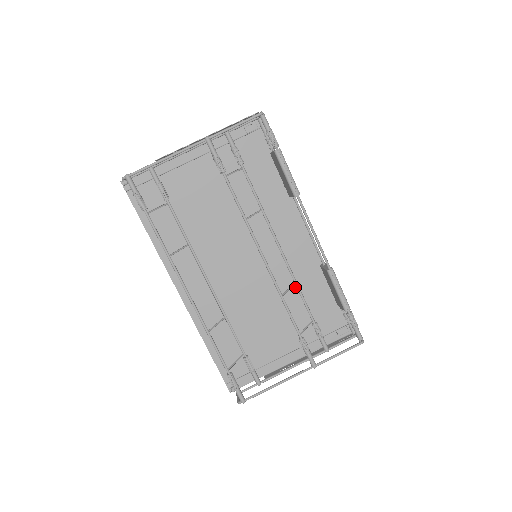
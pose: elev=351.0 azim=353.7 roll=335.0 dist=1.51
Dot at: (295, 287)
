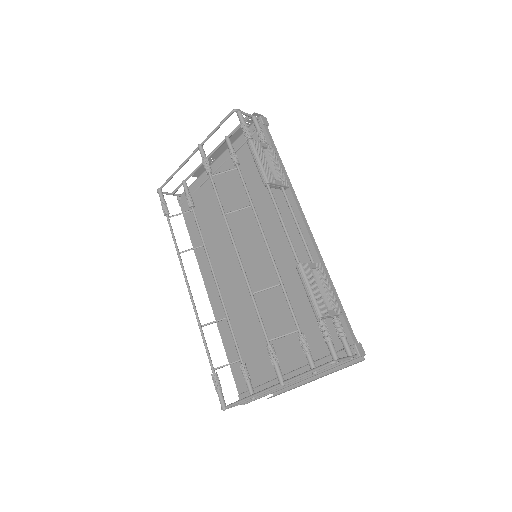
Dot at: (294, 292)
